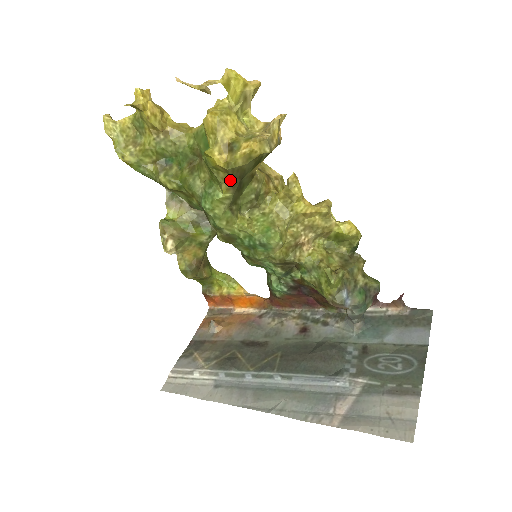
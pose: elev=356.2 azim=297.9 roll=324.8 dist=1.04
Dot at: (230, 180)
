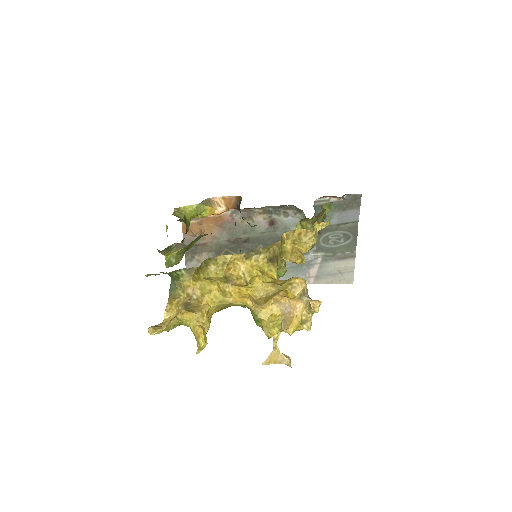
Dot at: occluded
